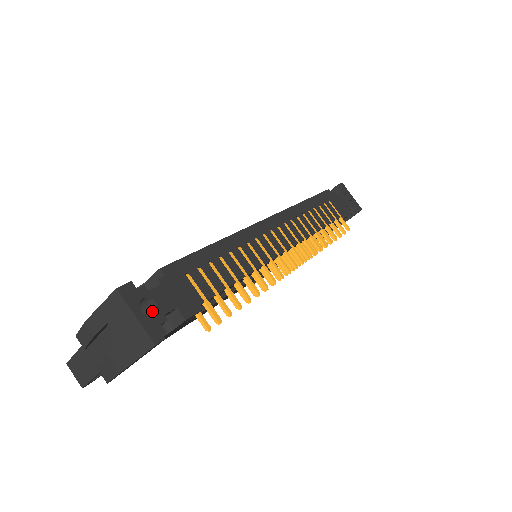
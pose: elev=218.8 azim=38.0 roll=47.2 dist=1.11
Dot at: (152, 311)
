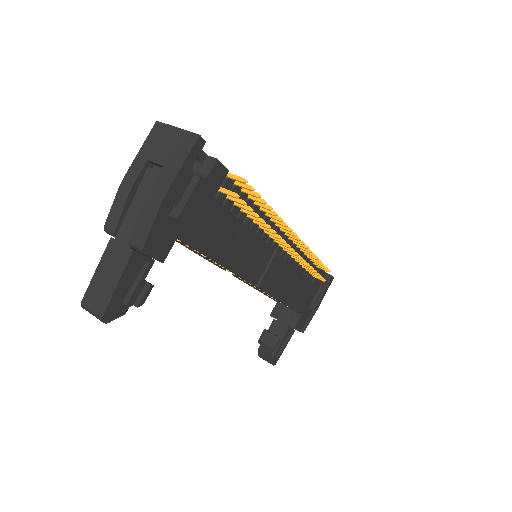
Dot at: occluded
